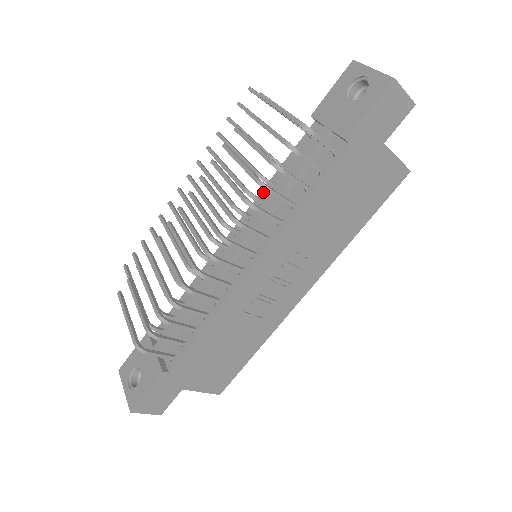
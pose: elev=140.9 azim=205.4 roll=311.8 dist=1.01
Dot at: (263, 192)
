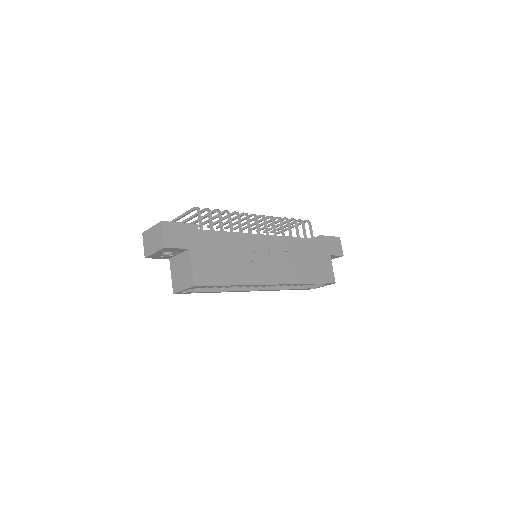
Dot at: occluded
